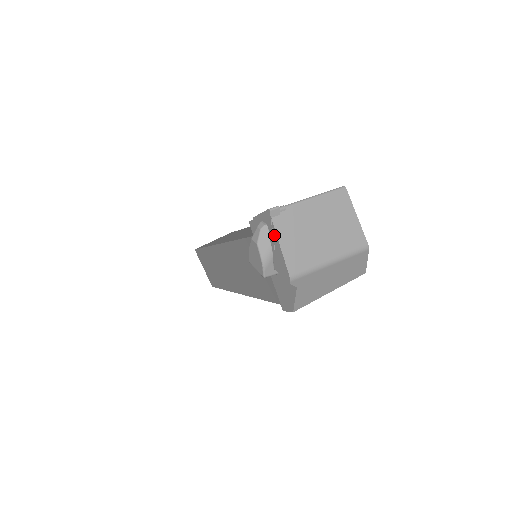
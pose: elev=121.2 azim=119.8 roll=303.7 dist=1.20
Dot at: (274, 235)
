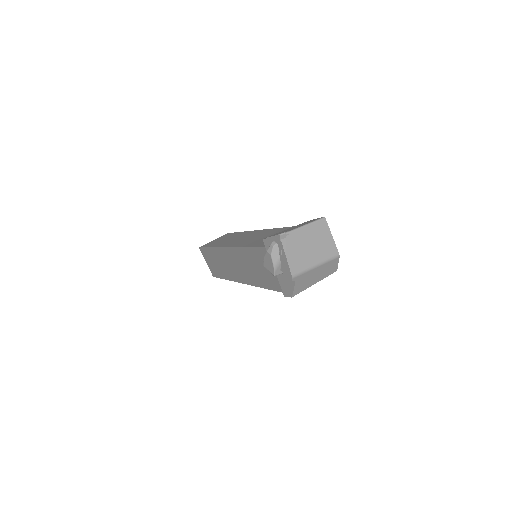
Dot at: (282, 250)
